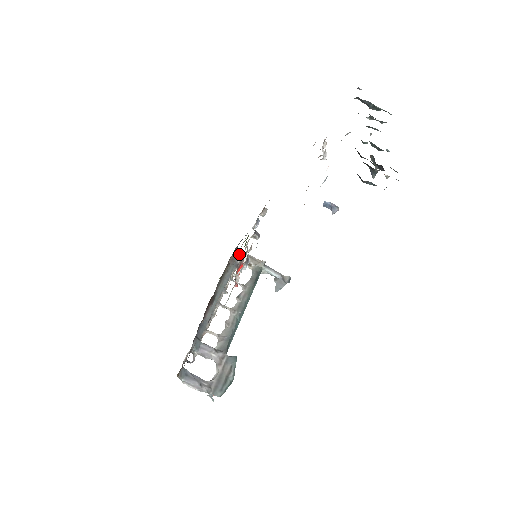
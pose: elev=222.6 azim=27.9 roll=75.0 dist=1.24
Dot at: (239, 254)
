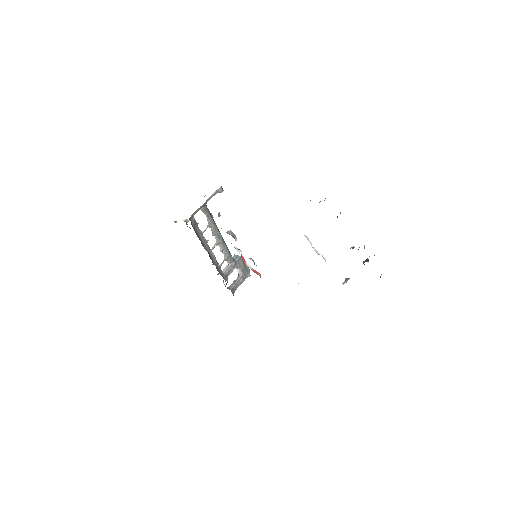
Dot at: (192, 218)
